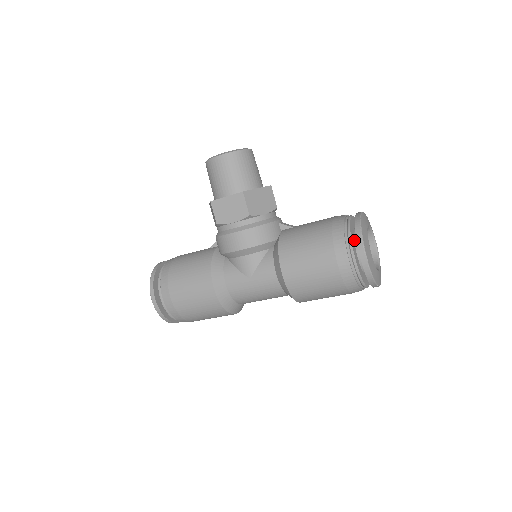
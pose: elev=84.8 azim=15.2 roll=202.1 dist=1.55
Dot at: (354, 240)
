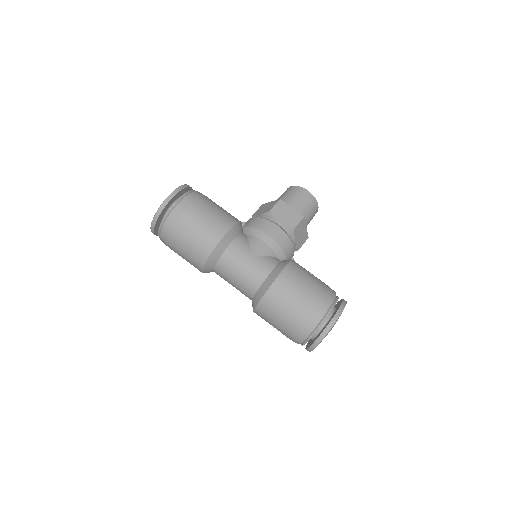
Dot at: occluded
